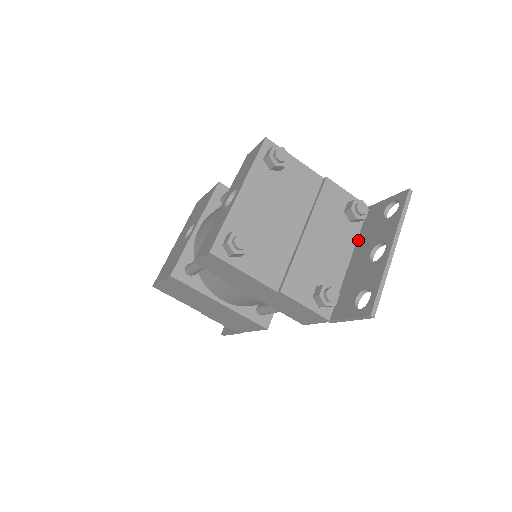
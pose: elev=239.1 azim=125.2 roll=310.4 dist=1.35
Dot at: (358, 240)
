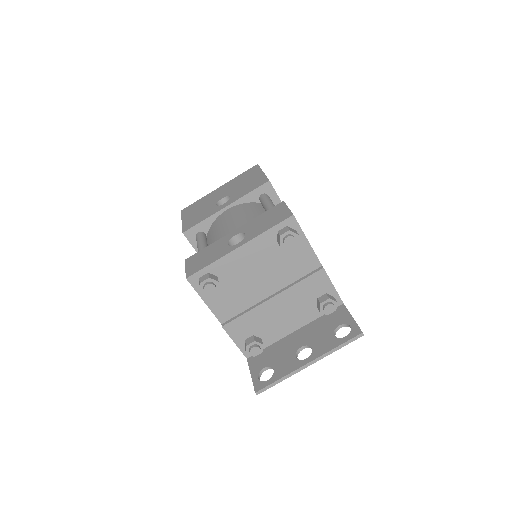
Dot at: (312, 322)
